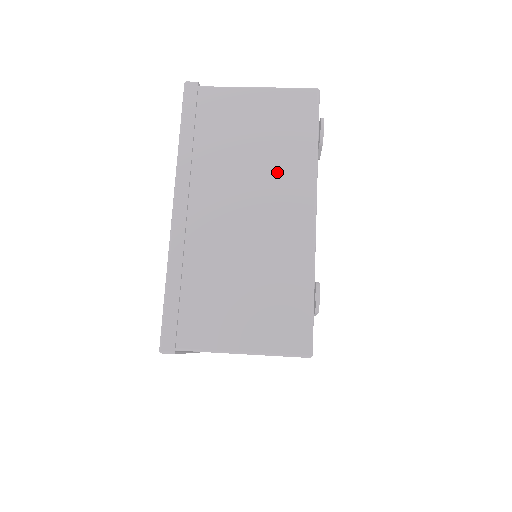
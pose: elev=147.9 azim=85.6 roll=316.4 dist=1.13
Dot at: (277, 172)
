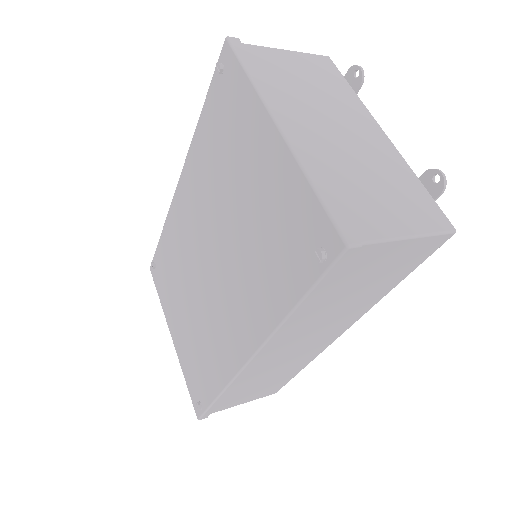
Dot at: (339, 104)
